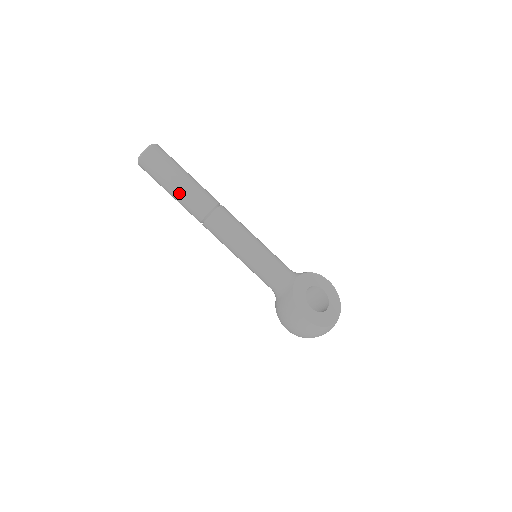
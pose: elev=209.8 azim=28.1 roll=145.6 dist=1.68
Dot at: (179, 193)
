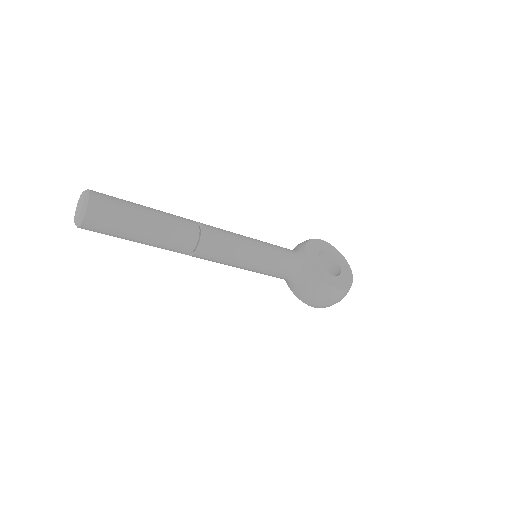
Dot at: (154, 236)
